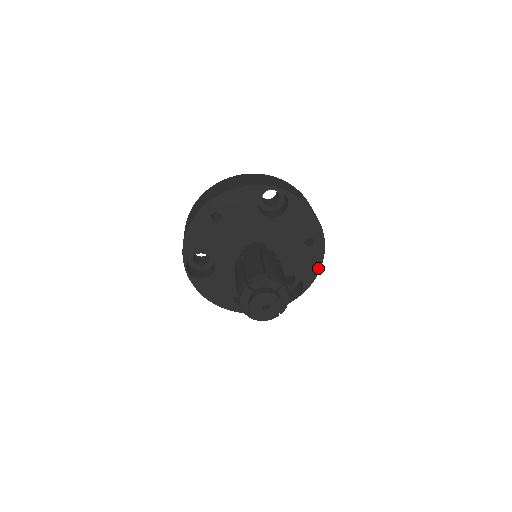
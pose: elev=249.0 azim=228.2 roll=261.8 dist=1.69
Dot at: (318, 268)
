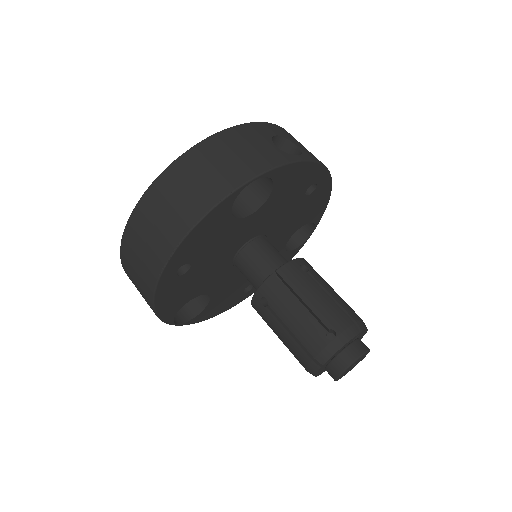
Dot at: (327, 199)
